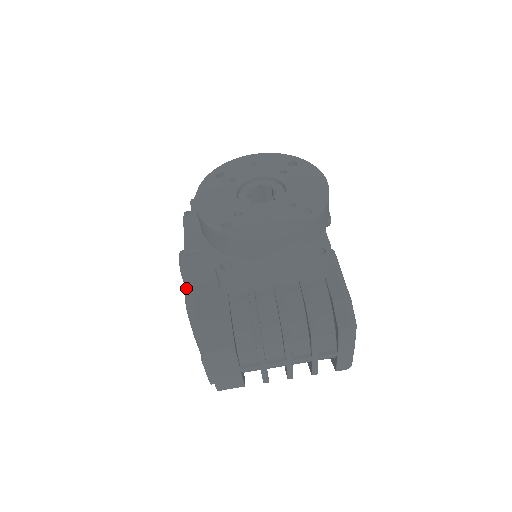
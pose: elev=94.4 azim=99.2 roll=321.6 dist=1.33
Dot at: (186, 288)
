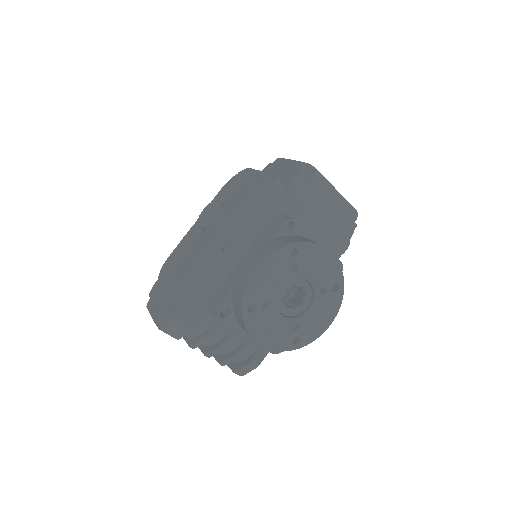
Dot at: (192, 273)
